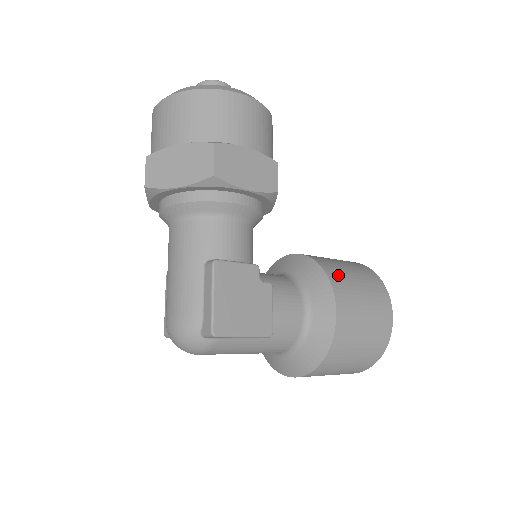
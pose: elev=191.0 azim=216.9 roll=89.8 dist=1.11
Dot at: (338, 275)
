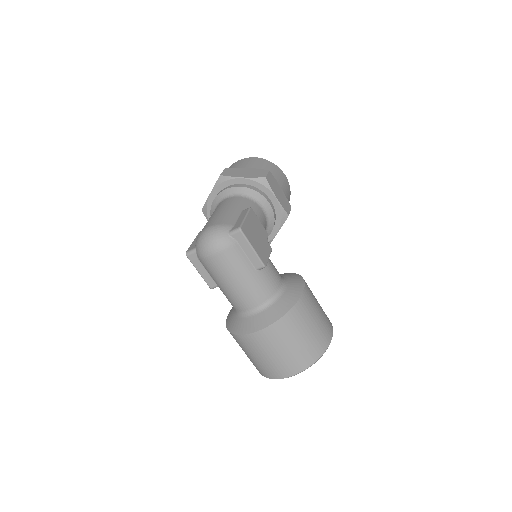
Dot at: occluded
